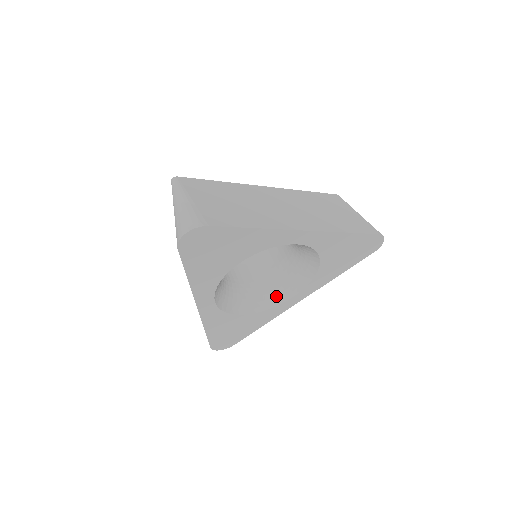
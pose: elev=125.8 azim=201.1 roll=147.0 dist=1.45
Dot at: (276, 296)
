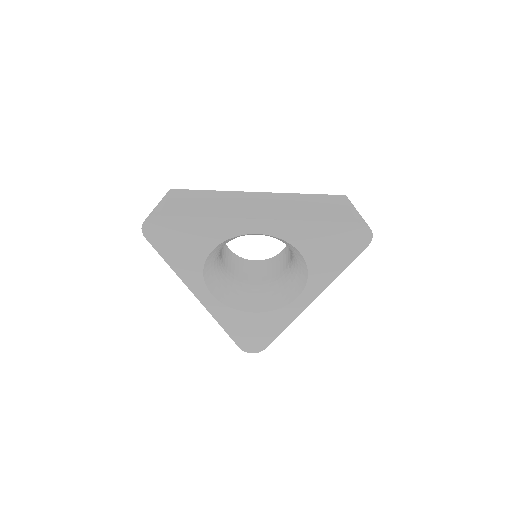
Dot at: (284, 296)
